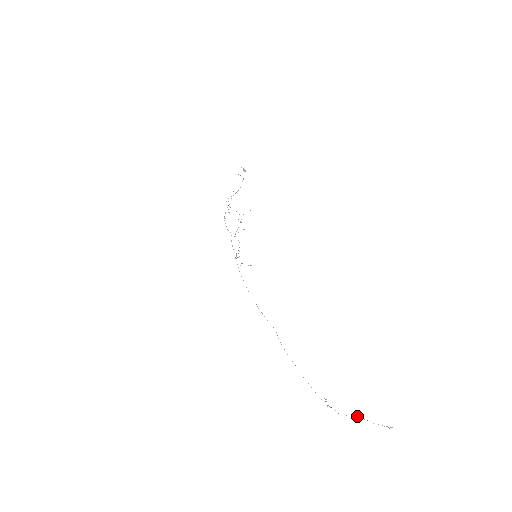
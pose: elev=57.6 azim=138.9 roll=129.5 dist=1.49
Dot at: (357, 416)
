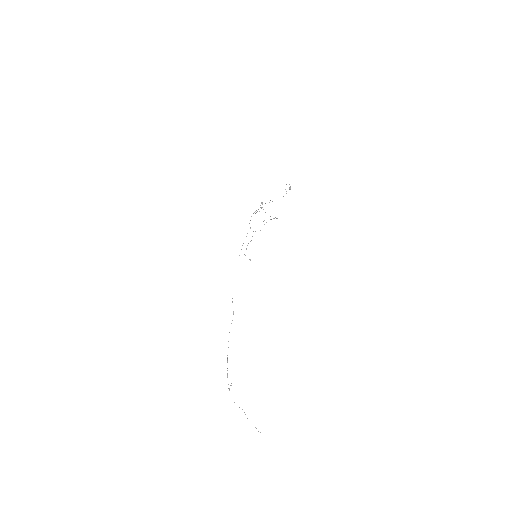
Dot at: occluded
